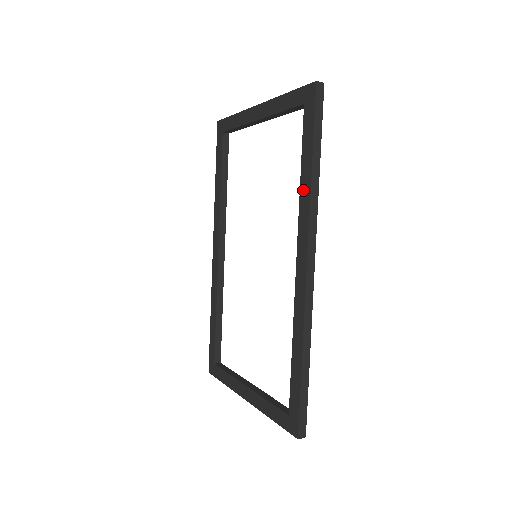
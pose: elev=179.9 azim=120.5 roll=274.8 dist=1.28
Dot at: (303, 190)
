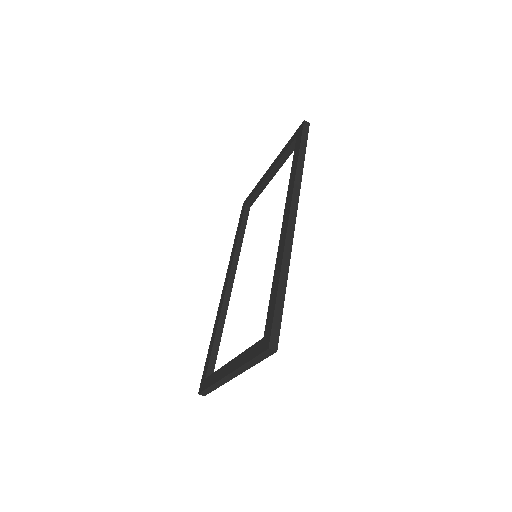
Dot at: (291, 176)
